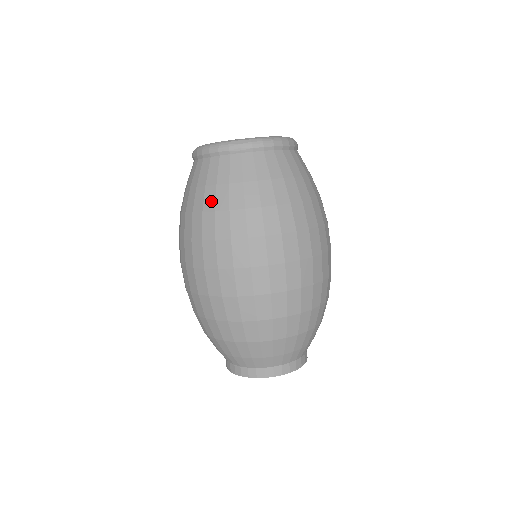
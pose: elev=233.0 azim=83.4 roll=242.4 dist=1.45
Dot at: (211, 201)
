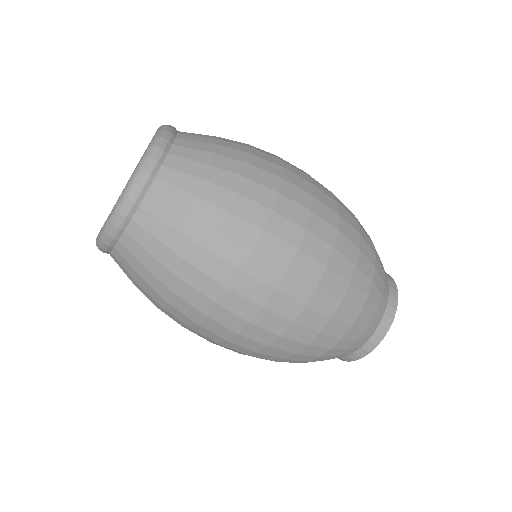
Dot at: (155, 295)
